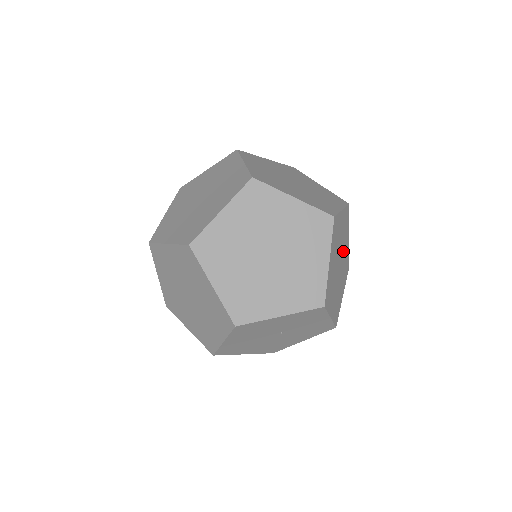
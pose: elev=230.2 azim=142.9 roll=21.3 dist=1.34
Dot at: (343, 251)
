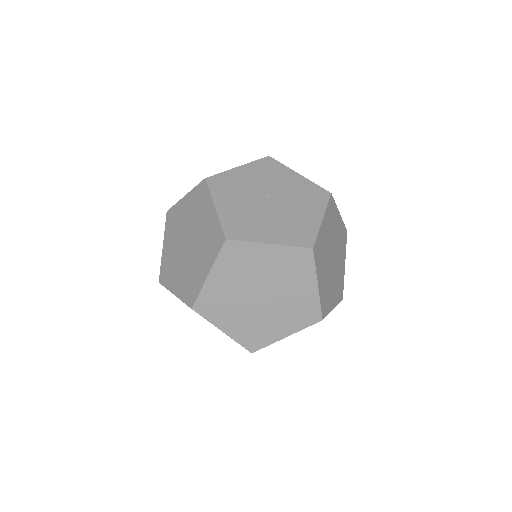
Dot at: occluded
